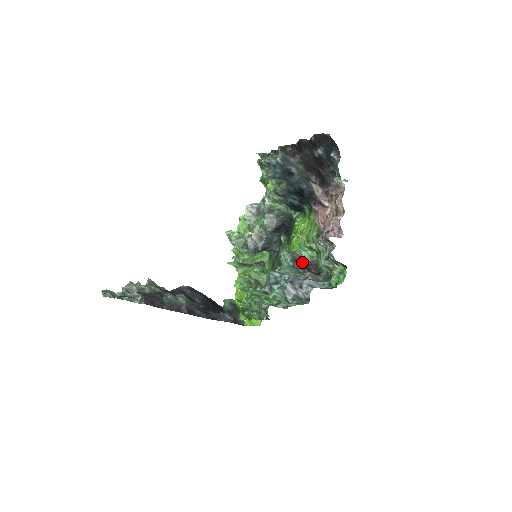
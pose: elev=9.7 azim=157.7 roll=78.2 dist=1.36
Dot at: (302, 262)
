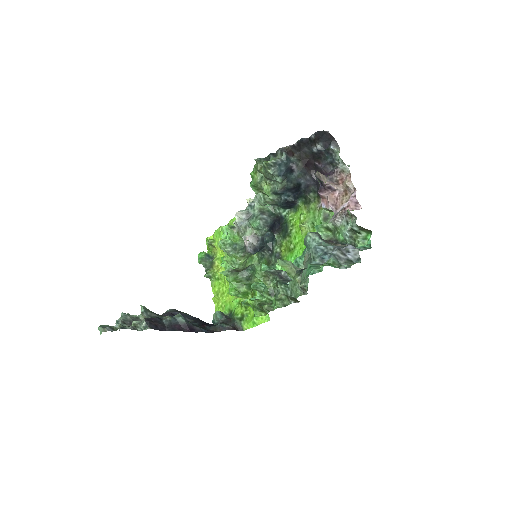
Dot at: occluded
